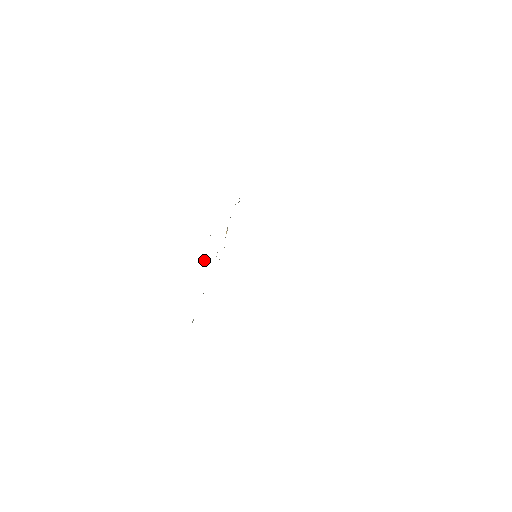
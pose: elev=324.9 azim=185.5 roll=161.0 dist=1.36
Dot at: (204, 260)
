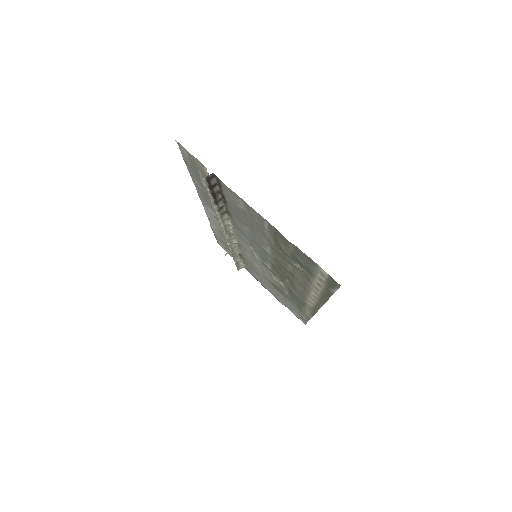
Dot at: occluded
